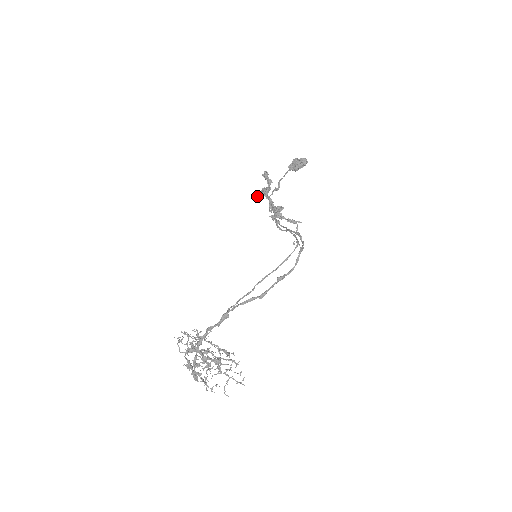
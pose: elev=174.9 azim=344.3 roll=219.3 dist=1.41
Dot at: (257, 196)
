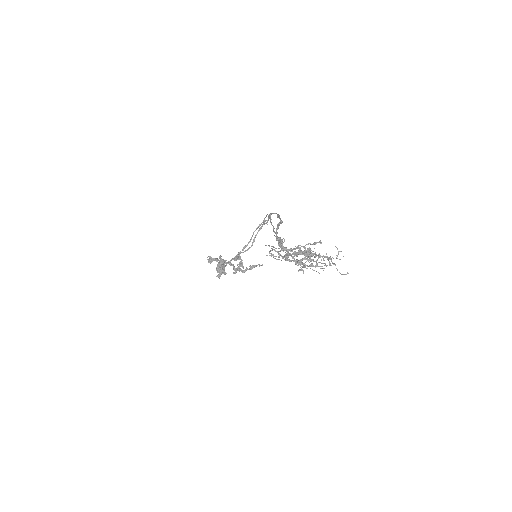
Dot at: (219, 277)
